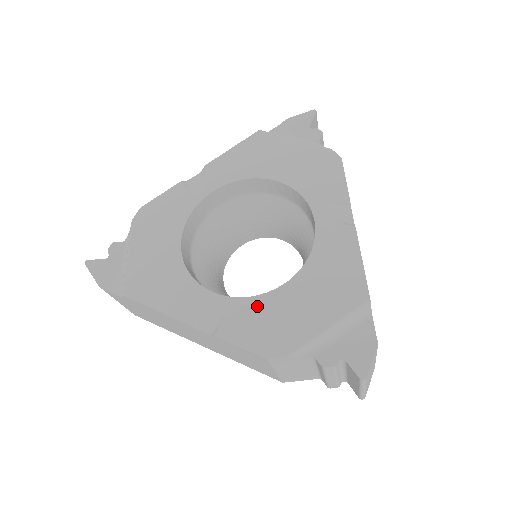
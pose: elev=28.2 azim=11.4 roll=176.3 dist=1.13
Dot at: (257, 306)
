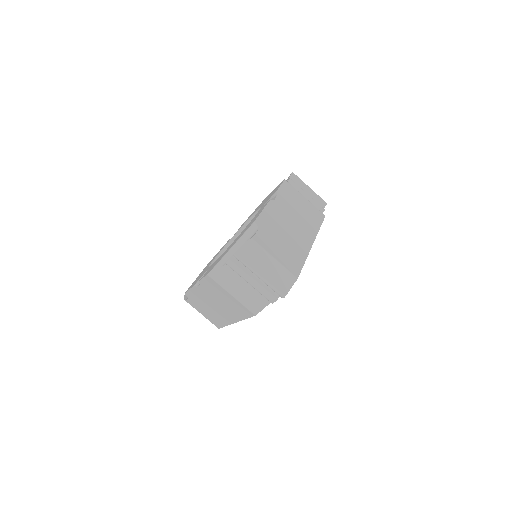
Dot at: occluded
